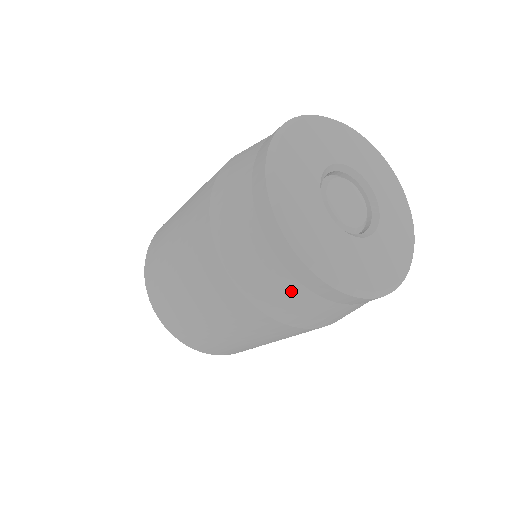
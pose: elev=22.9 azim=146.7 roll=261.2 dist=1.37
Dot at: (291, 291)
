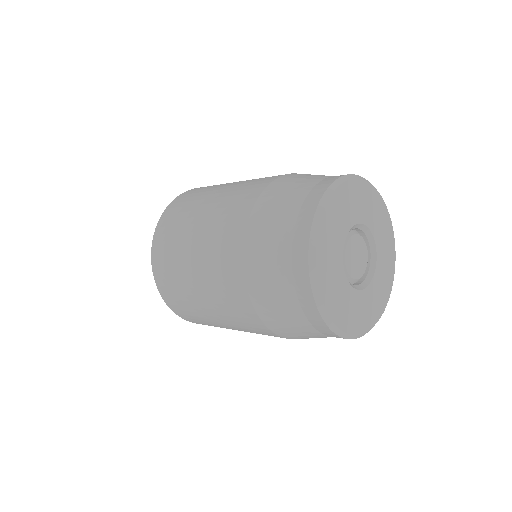
Dot at: occluded
